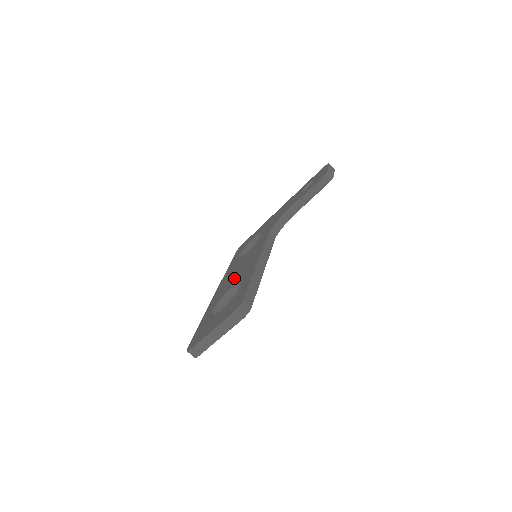
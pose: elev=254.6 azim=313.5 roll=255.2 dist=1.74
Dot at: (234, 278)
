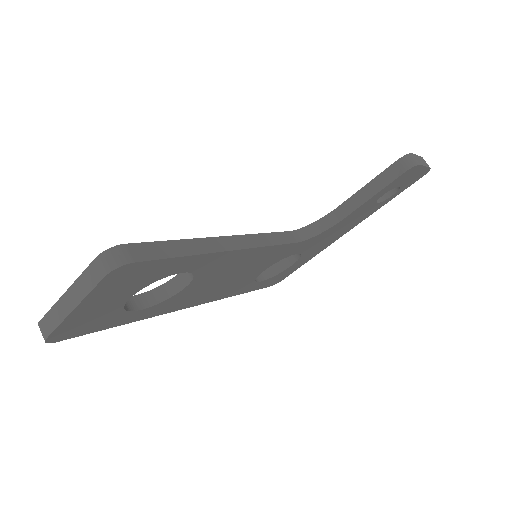
Dot at: occluded
